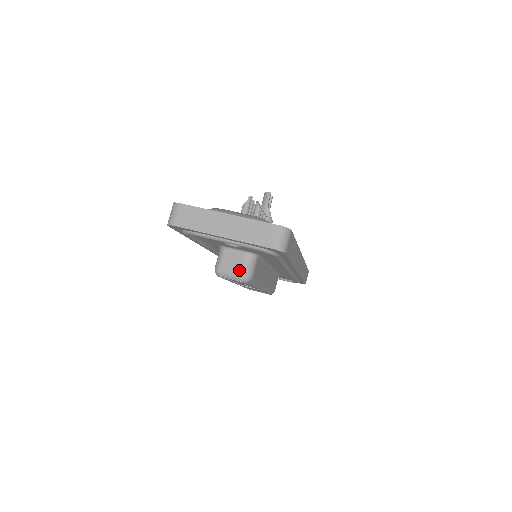
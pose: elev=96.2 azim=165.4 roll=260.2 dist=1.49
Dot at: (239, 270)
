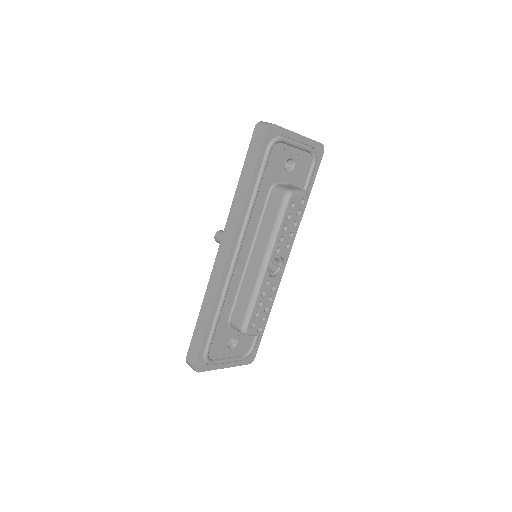
Dot at: (299, 188)
